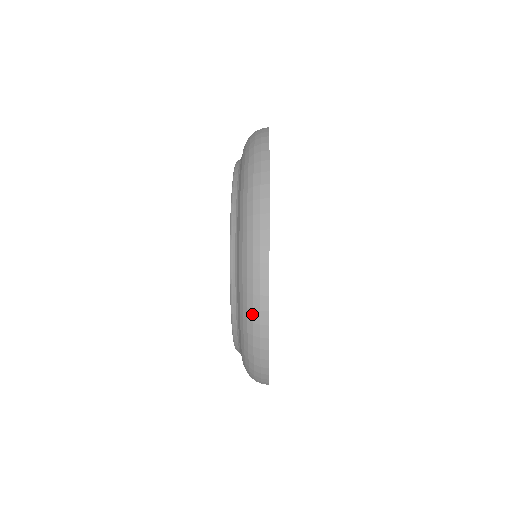
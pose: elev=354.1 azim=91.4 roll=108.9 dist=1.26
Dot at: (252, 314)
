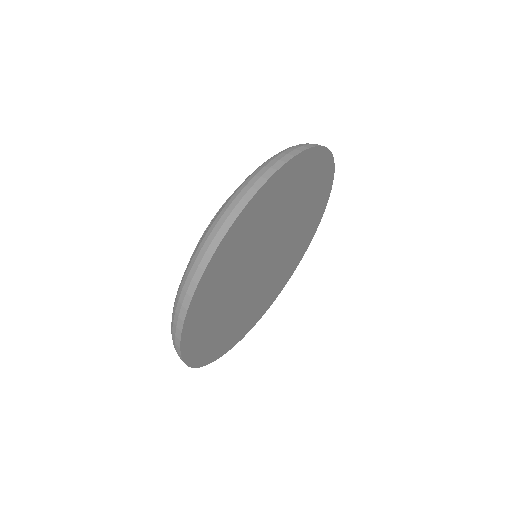
Dot at: (181, 292)
